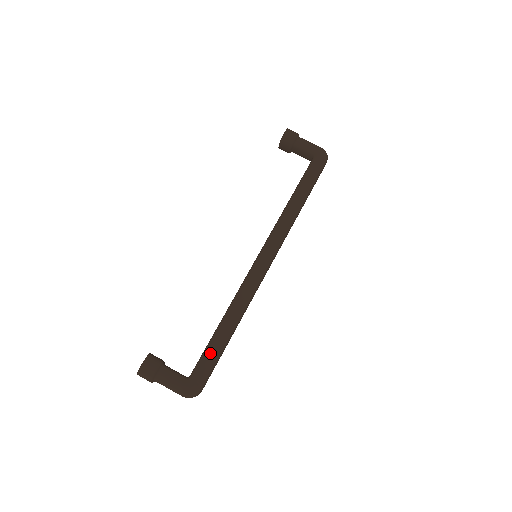
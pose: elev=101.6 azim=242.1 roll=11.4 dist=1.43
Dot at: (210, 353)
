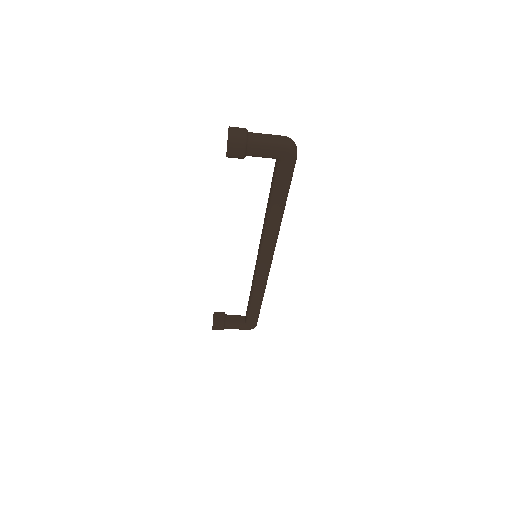
Dot at: (252, 315)
